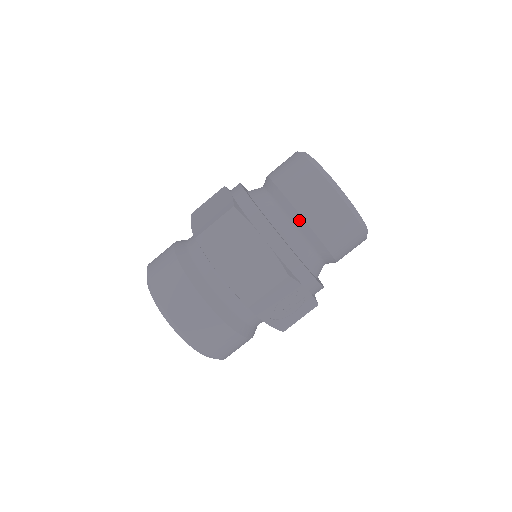
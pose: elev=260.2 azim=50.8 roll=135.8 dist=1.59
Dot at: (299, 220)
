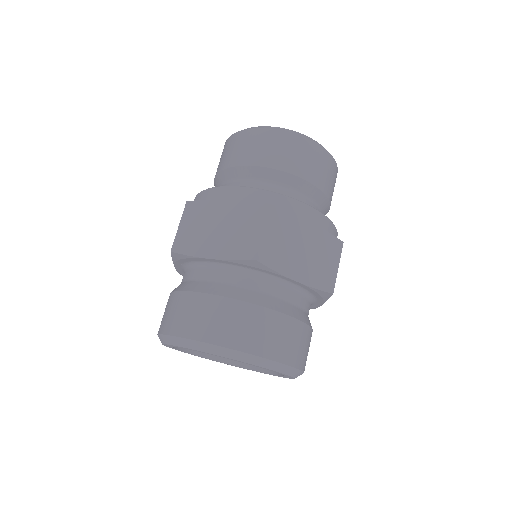
Dot at: (312, 190)
